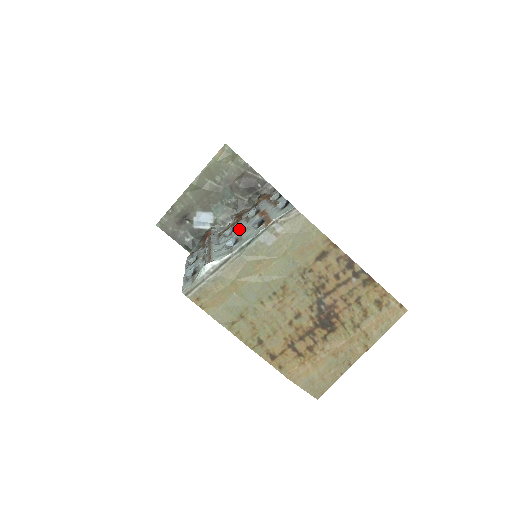
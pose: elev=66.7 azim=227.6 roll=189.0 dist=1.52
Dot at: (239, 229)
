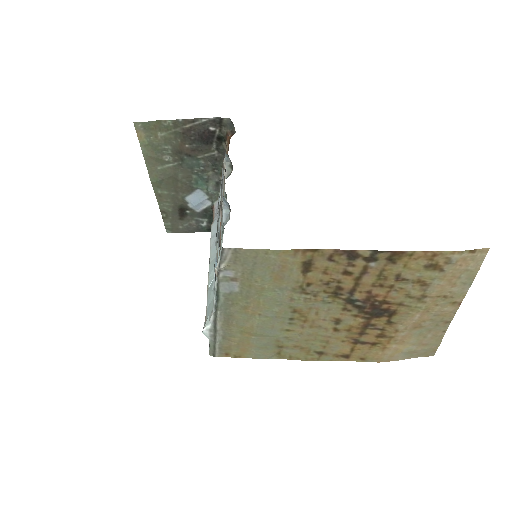
Dot at: occluded
